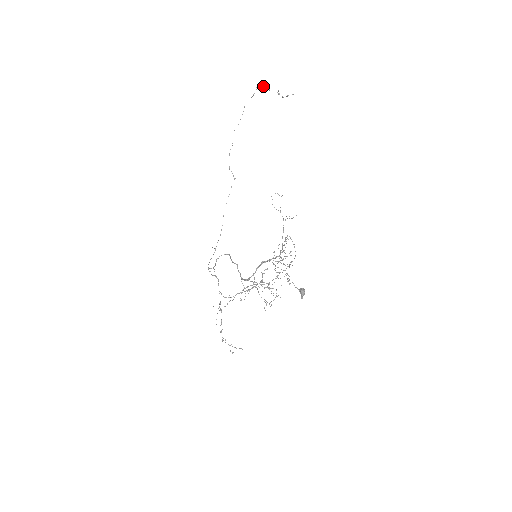
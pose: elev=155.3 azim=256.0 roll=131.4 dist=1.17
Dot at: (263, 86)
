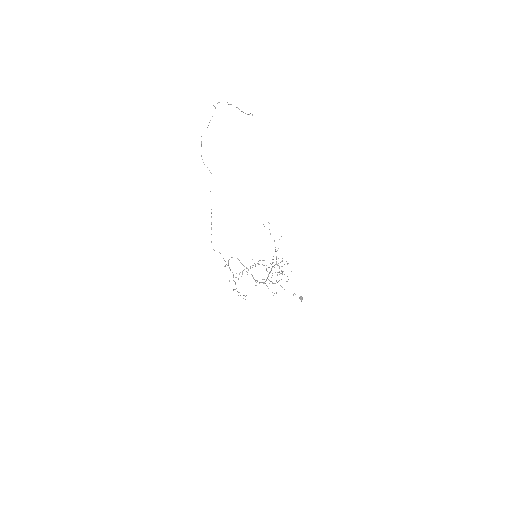
Dot at: occluded
